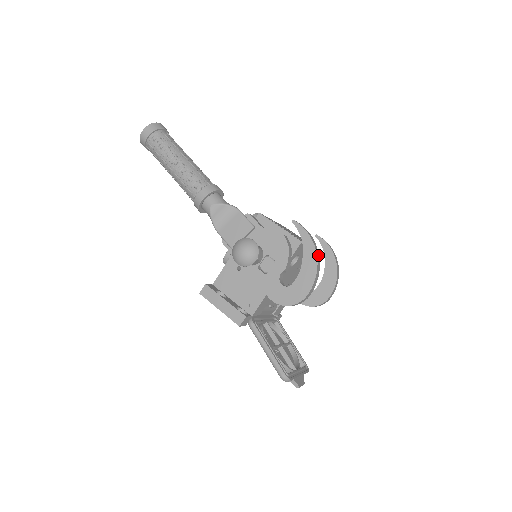
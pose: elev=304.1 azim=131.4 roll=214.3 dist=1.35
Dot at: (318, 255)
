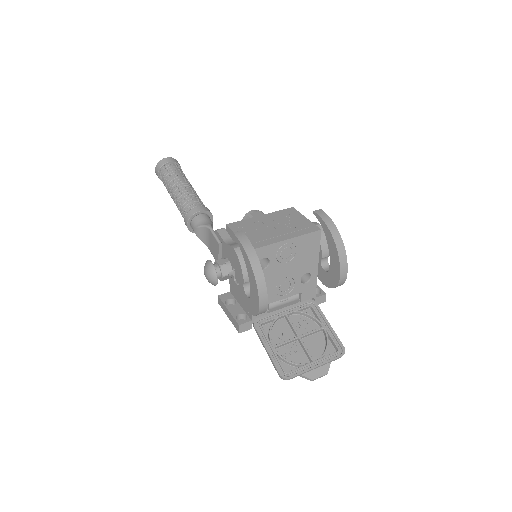
Dot at: (257, 265)
